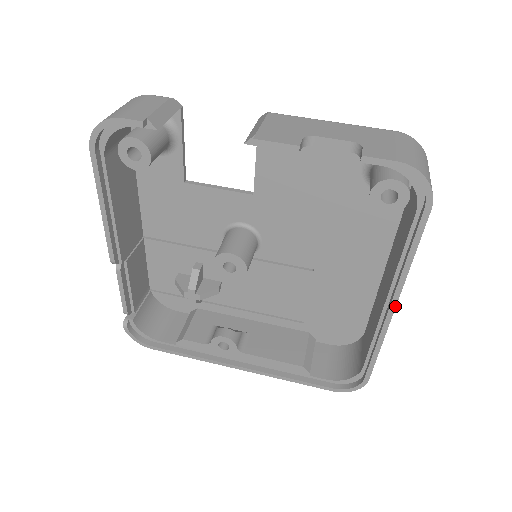
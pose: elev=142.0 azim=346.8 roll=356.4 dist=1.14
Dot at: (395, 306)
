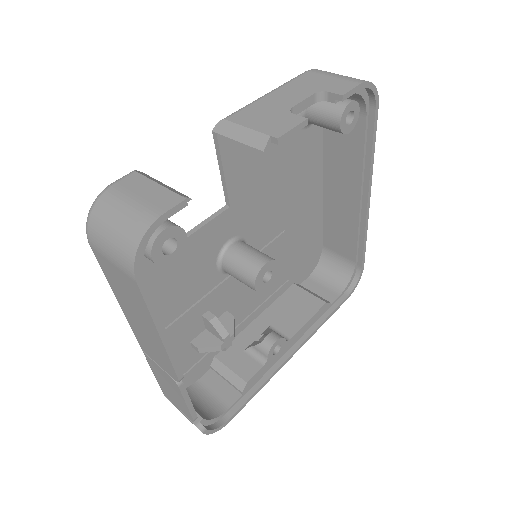
Dot at: (370, 196)
